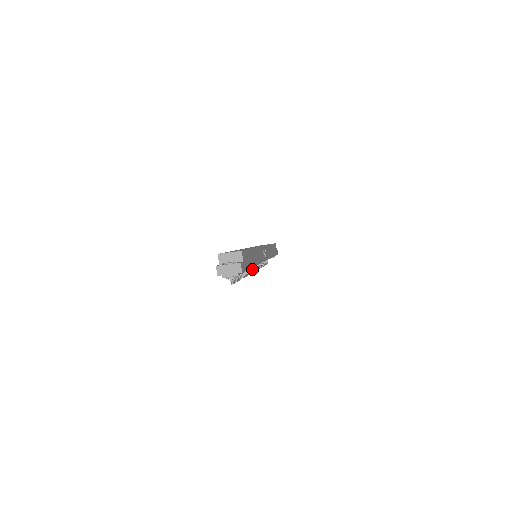
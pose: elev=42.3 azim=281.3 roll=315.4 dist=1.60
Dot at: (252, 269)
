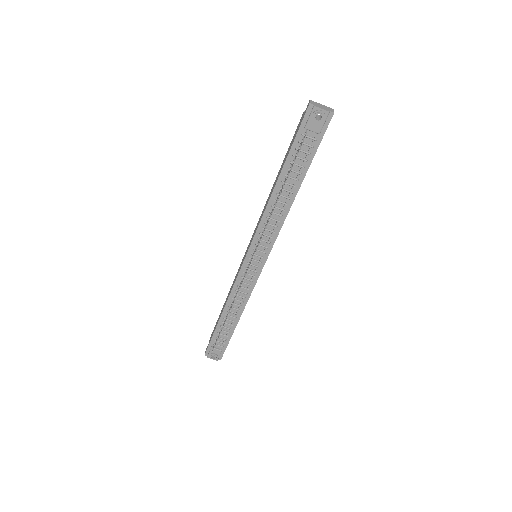
Dot at: (255, 251)
